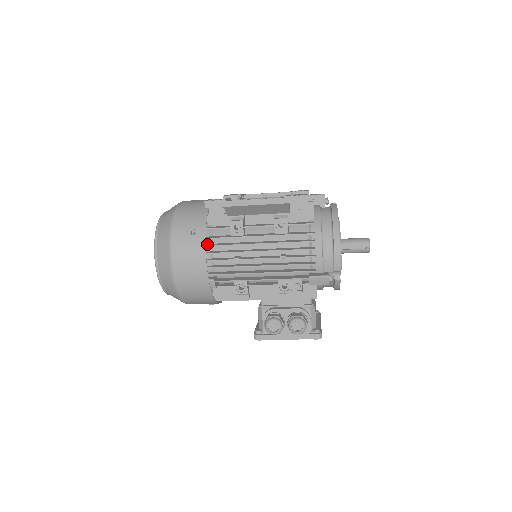
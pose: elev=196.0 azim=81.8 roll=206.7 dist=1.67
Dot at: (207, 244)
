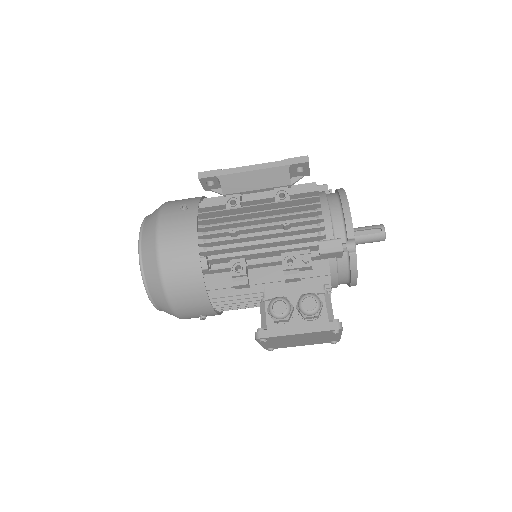
Dot at: (199, 223)
